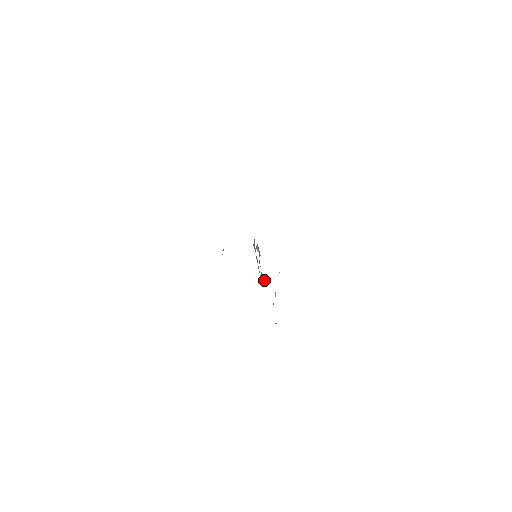
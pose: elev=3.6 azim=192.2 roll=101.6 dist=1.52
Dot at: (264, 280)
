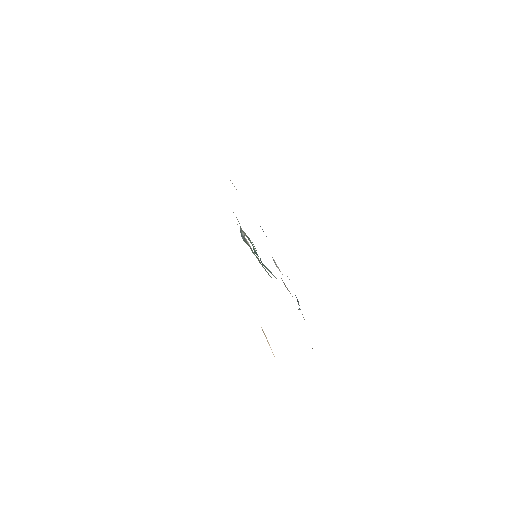
Dot at: occluded
